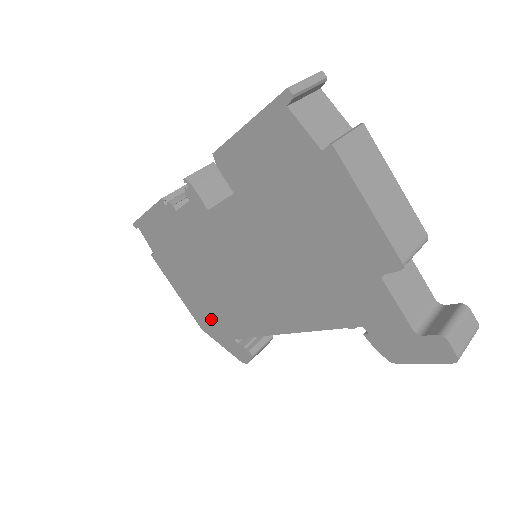
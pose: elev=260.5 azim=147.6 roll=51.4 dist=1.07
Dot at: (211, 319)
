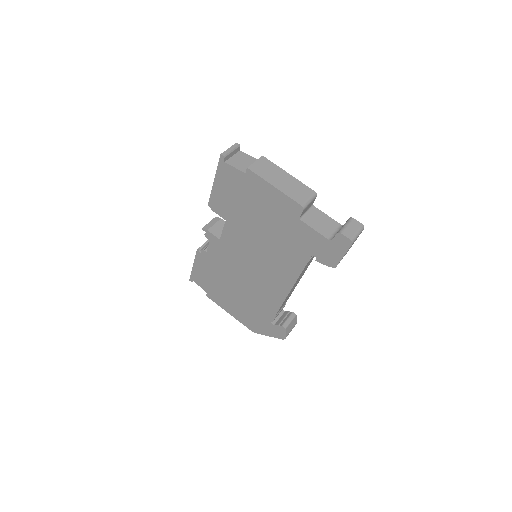
Dot at: (254, 318)
